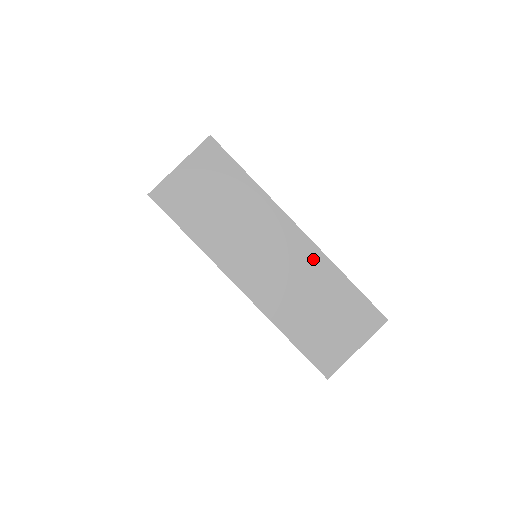
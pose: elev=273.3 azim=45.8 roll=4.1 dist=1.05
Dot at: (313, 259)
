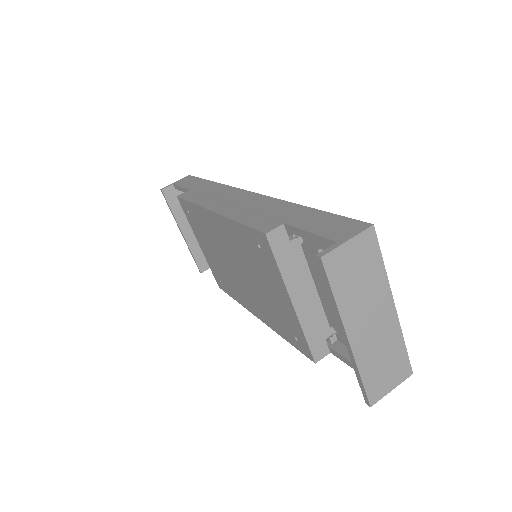
Dot at: (394, 328)
